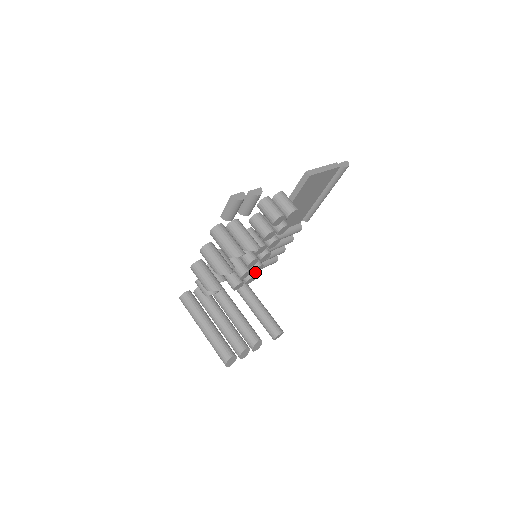
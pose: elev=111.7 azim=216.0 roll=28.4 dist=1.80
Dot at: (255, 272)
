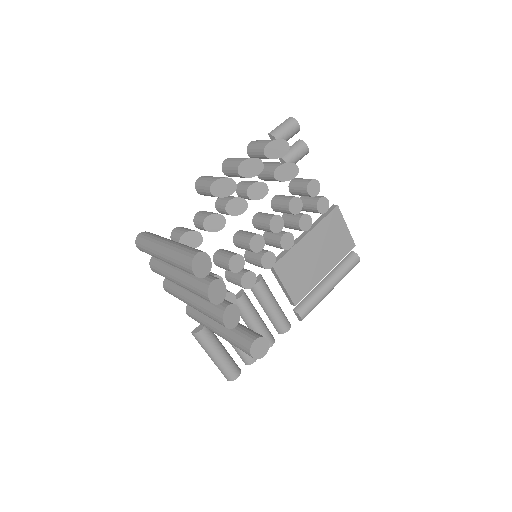
Dot at: (242, 284)
